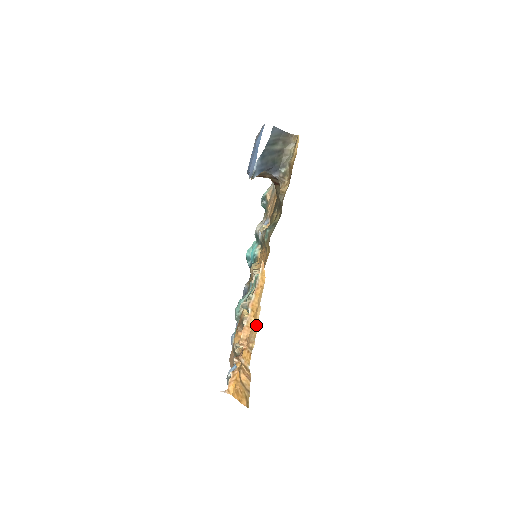
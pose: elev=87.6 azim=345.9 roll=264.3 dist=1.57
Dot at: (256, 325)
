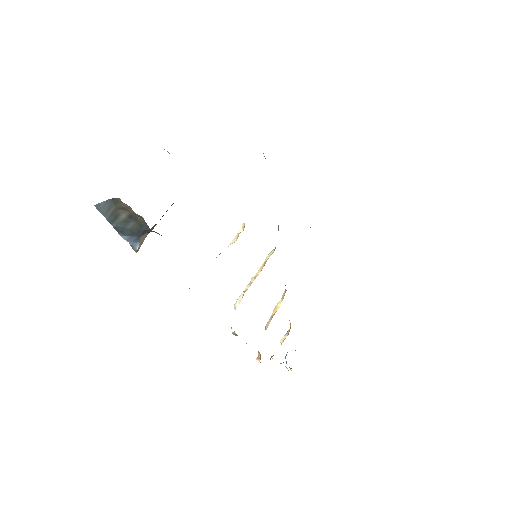
Dot at: occluded
